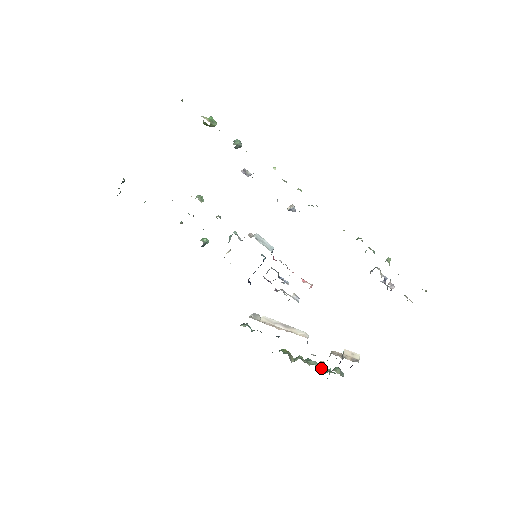
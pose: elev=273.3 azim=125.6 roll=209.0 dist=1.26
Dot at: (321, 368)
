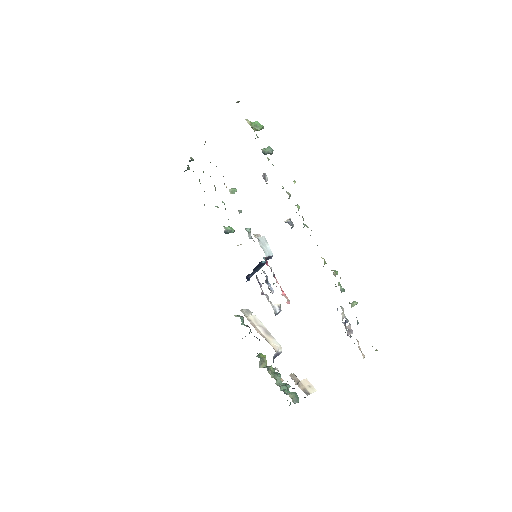
Dot at: (281, 386)
